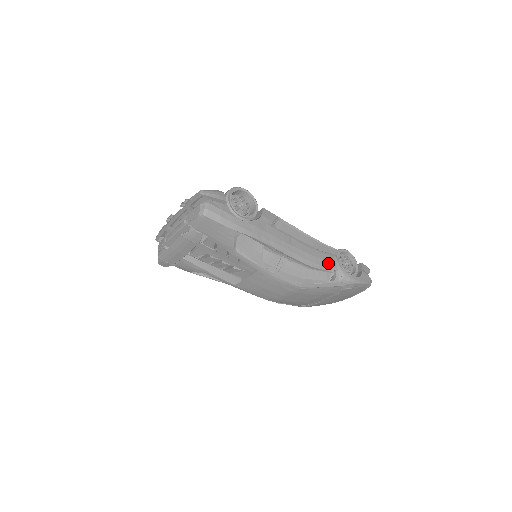
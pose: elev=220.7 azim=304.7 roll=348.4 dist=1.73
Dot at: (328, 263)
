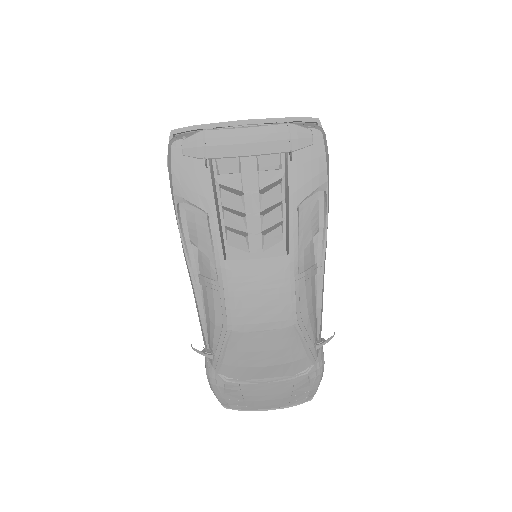
Dot at: occluded
